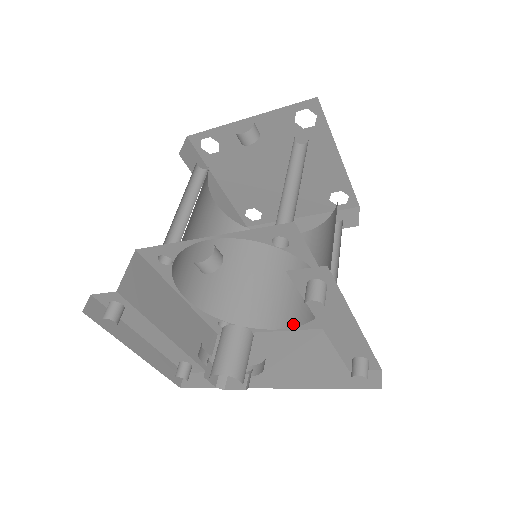
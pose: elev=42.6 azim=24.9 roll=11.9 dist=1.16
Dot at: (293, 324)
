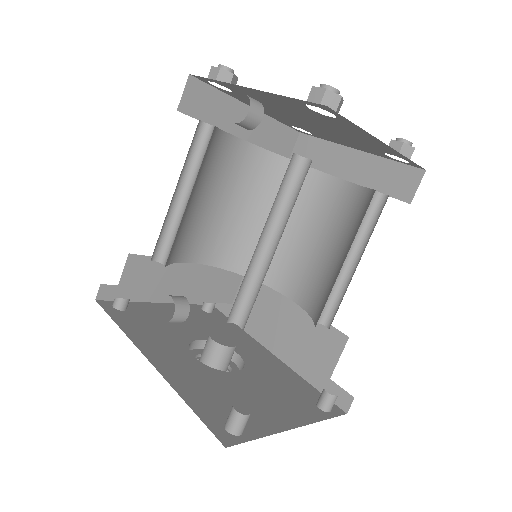
Dot at: (301, 303)
